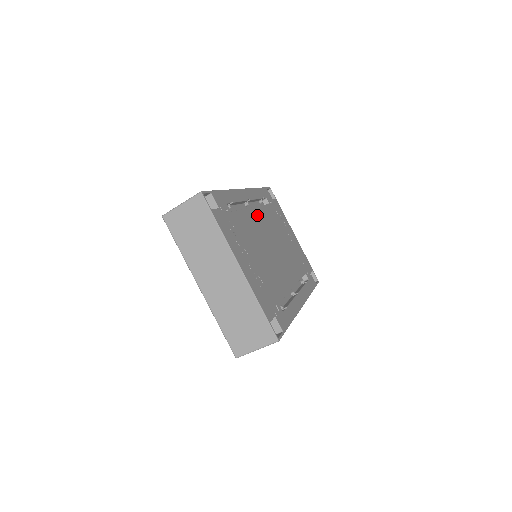
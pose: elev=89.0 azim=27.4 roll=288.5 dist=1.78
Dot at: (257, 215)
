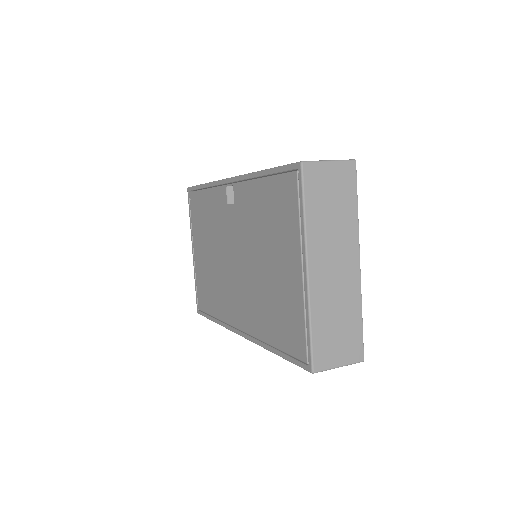
Dot at: occluded
